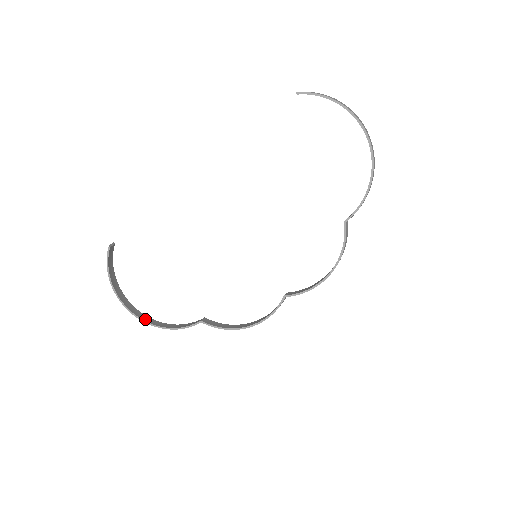
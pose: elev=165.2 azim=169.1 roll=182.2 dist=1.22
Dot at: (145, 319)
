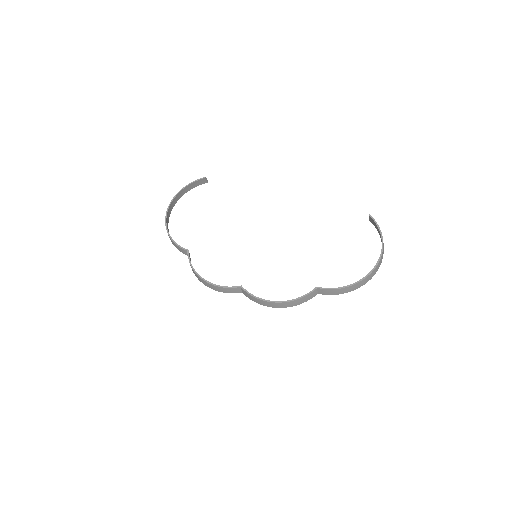
Dot at: (167, 221)
